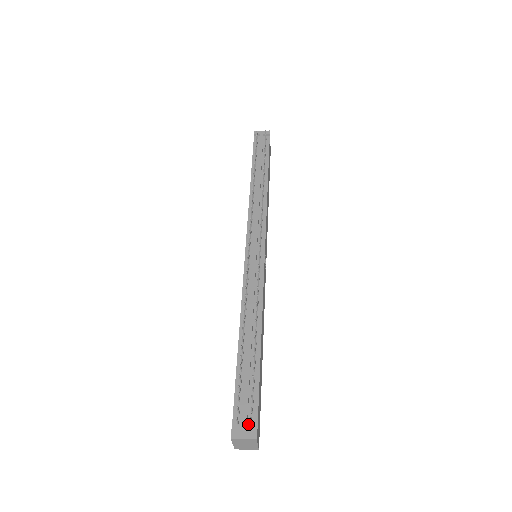
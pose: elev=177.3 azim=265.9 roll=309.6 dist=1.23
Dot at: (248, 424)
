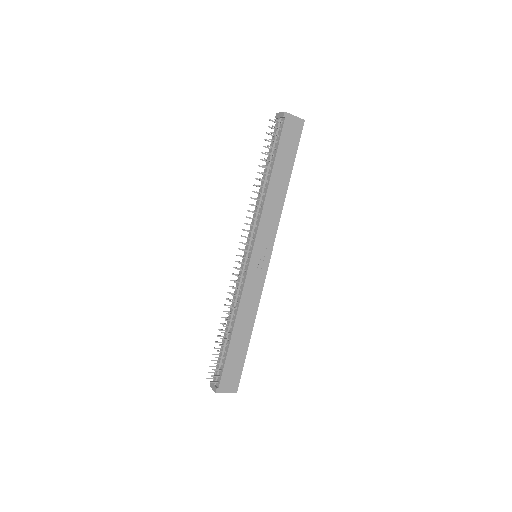
Dot at: (217, 382)
